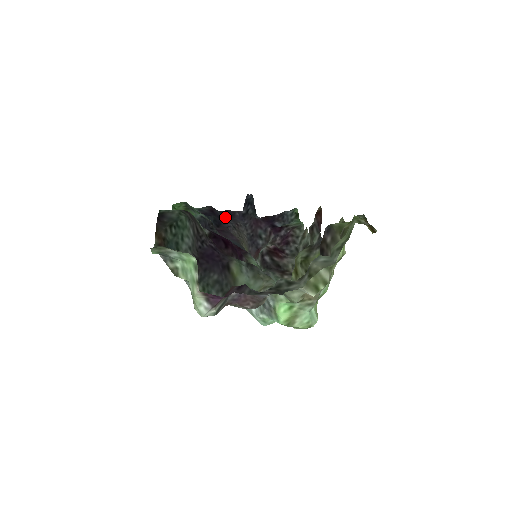
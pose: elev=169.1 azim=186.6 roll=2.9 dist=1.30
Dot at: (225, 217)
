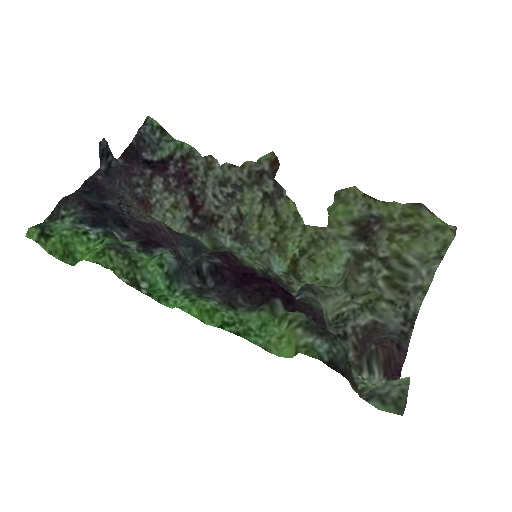
Dot at: (103, 199)
